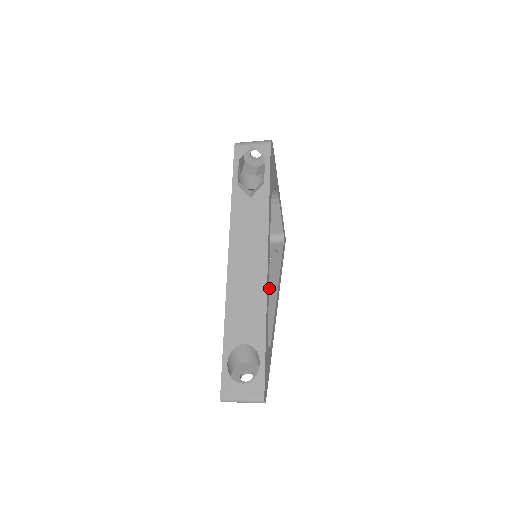
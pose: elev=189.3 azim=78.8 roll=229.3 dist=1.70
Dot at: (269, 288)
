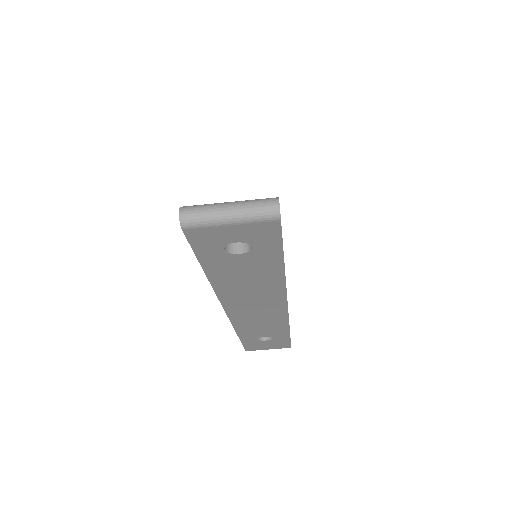
Dot at: occluded
